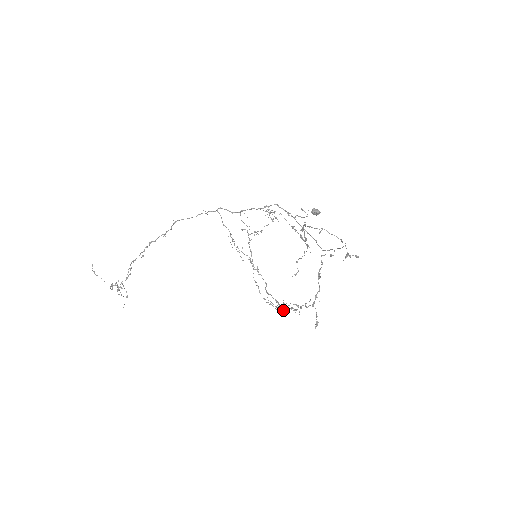
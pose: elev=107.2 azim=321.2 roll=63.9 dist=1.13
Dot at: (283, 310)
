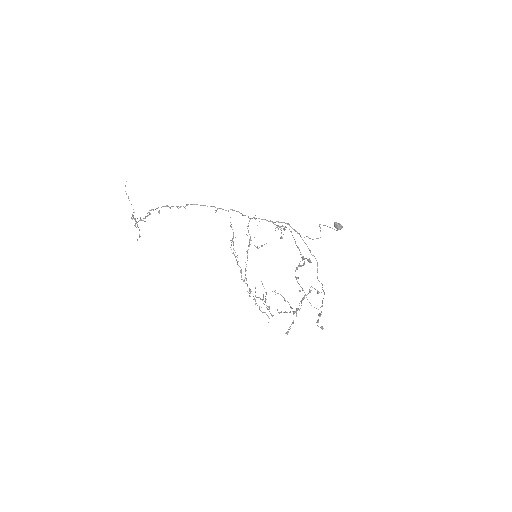
Dot at: (266, 305)
